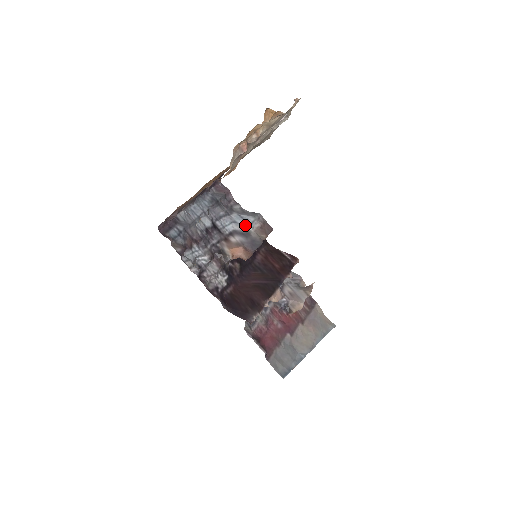
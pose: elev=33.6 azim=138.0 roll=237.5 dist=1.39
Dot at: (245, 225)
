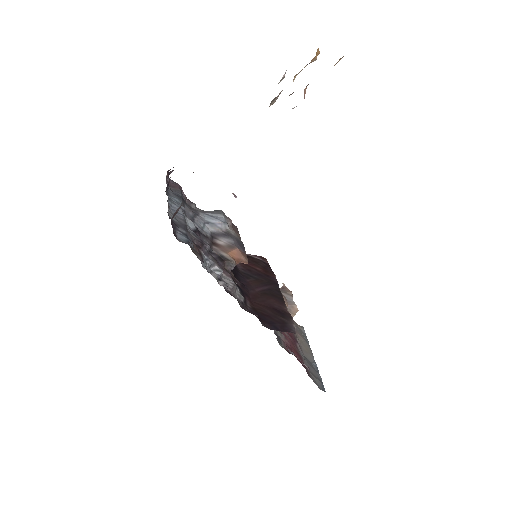
Dot at: (222, 224)
